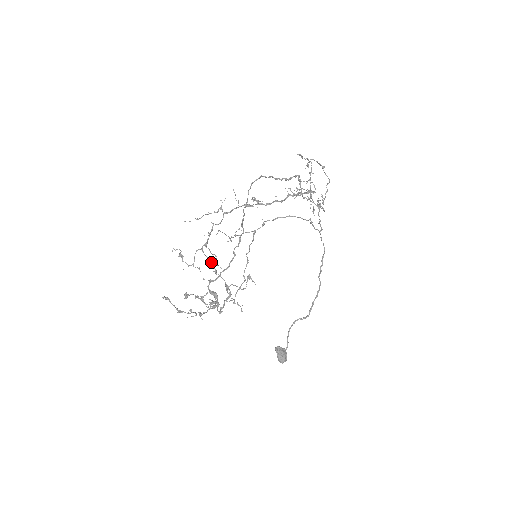
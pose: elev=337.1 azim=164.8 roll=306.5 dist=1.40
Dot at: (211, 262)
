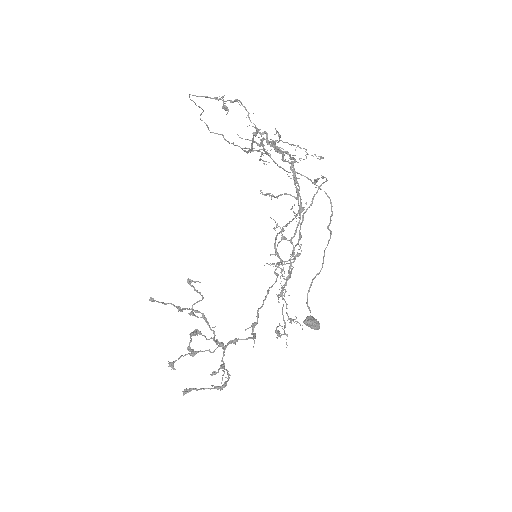
Dot at: occluded
